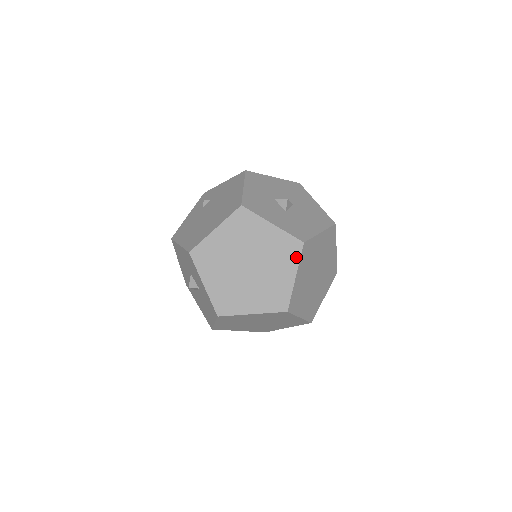
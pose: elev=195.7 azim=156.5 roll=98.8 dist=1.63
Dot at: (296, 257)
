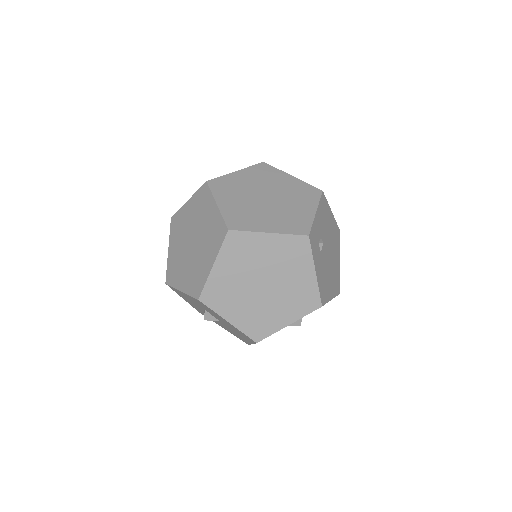
Dot at: (209, 194)
